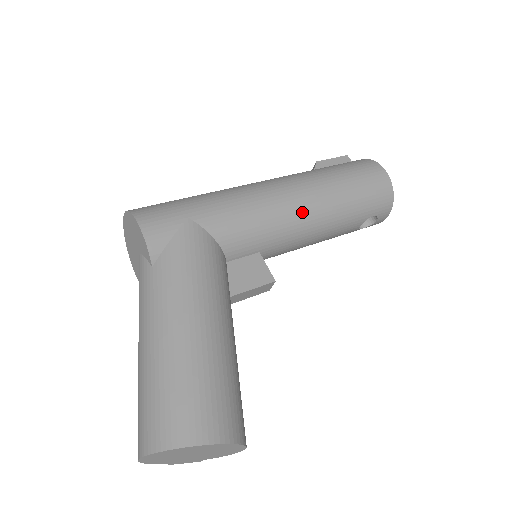
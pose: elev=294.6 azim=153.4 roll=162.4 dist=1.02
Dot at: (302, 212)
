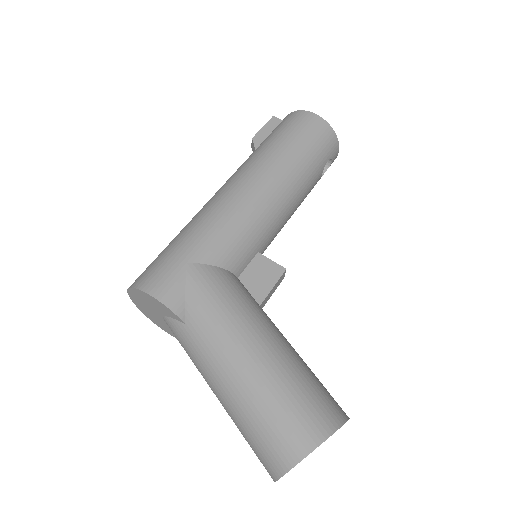
Dot at: (273, 197)
